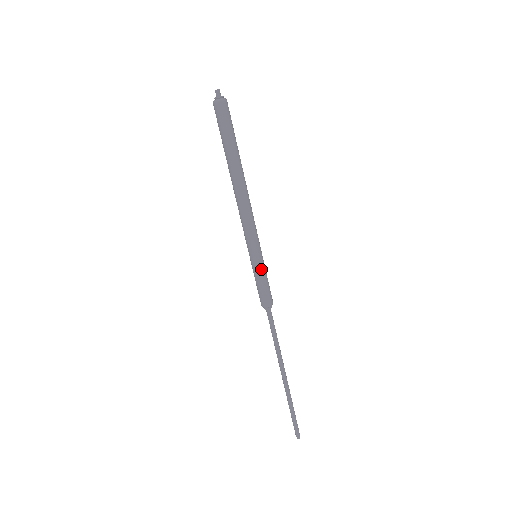
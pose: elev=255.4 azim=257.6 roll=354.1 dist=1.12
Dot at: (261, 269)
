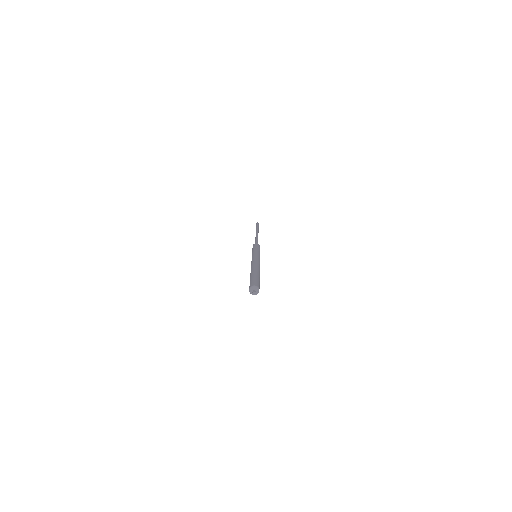
Dot at: occluded
